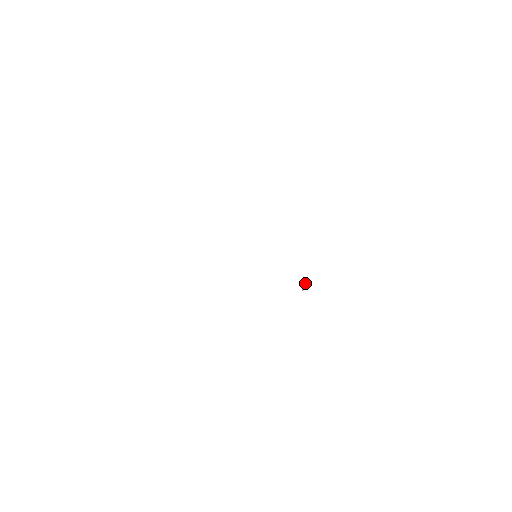
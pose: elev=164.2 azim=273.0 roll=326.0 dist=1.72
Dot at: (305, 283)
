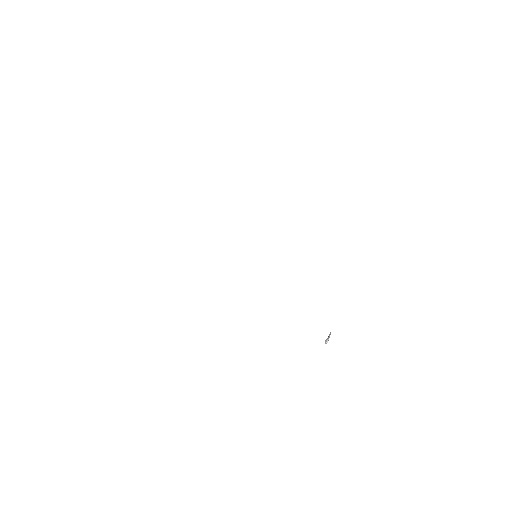
Dot at: (329, 334)
